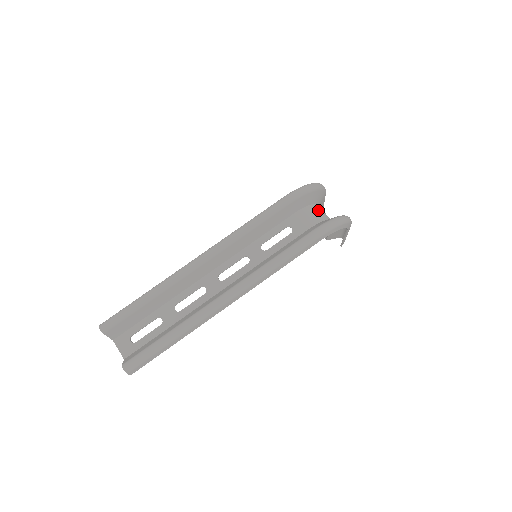
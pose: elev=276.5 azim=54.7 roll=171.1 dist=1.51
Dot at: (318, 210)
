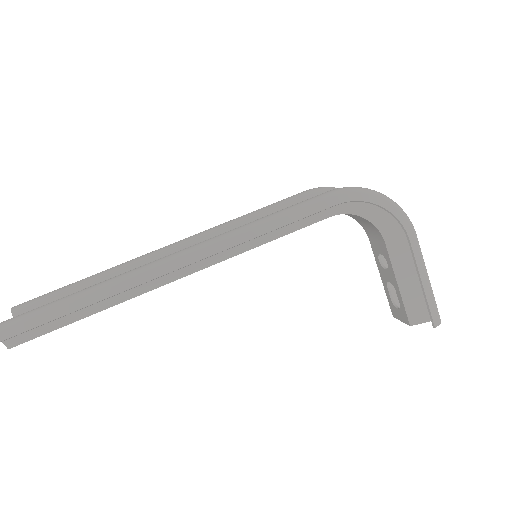
Dot at: occluded
